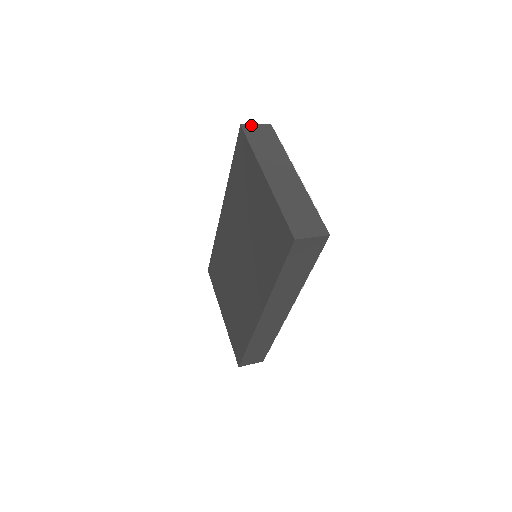
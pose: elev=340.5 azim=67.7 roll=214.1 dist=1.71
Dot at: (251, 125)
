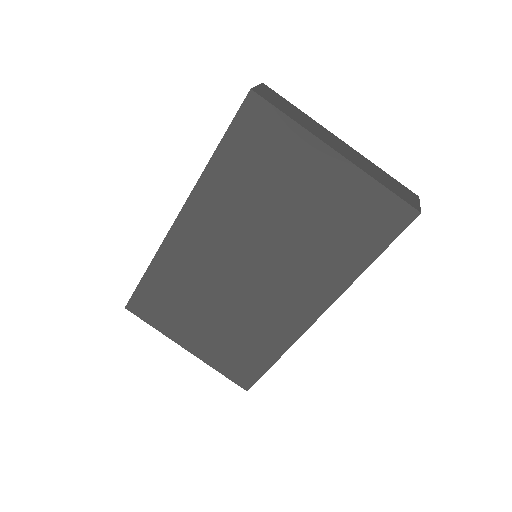
Dot at: (257, 88)
